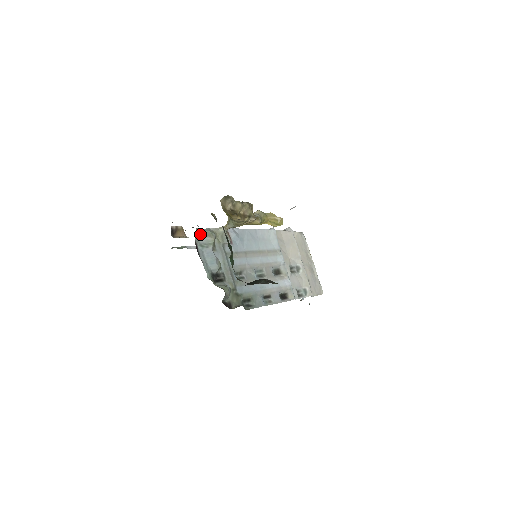
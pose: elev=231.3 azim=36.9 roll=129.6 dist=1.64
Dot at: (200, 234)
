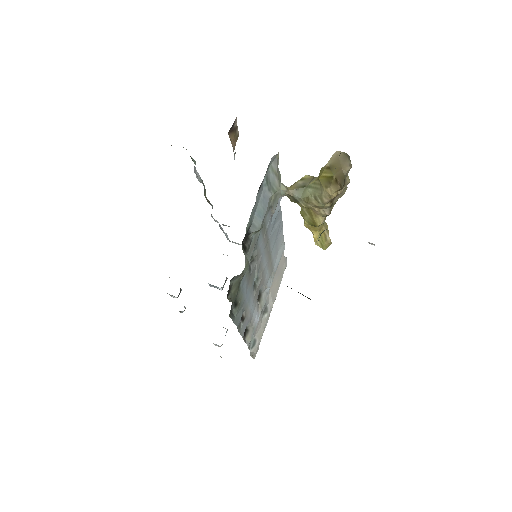
Dot at: (274, 164)
